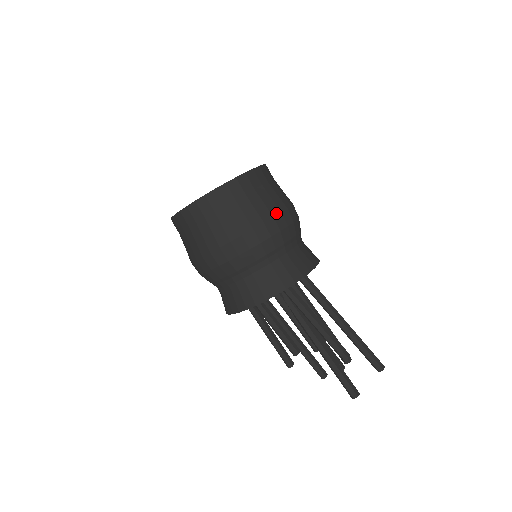
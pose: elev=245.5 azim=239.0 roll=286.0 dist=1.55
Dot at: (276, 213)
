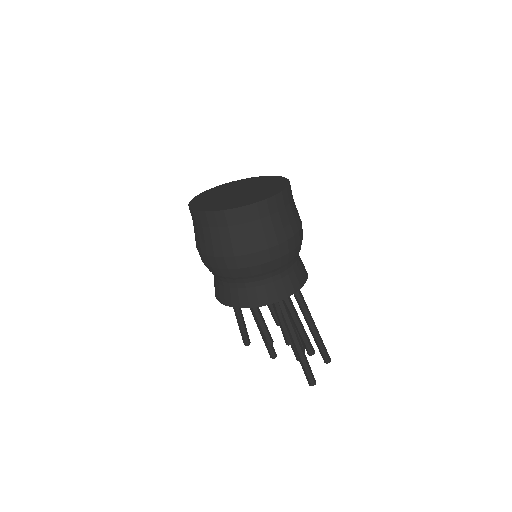
Dot at: (296, 232)
